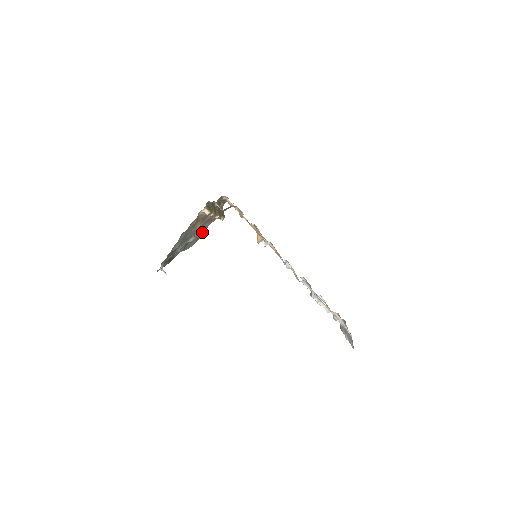
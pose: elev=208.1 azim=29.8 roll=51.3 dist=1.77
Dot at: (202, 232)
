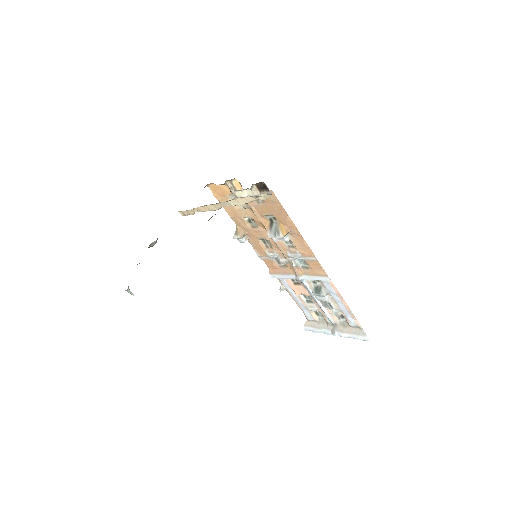
Dot at: occluded
